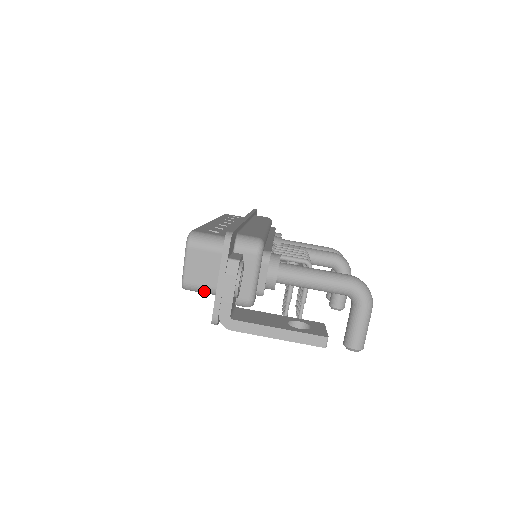
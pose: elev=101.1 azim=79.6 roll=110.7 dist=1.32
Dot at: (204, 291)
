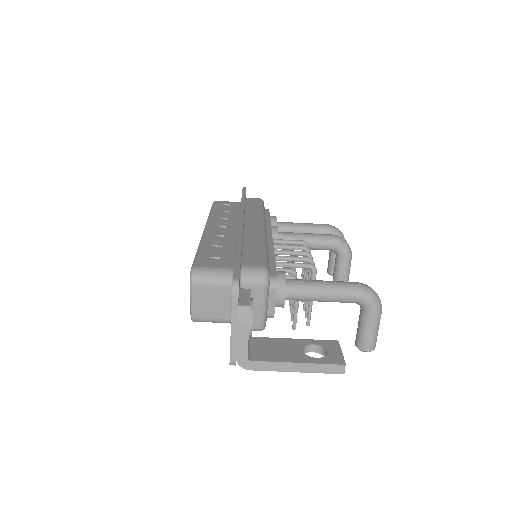
Dot at: (214, 322)
